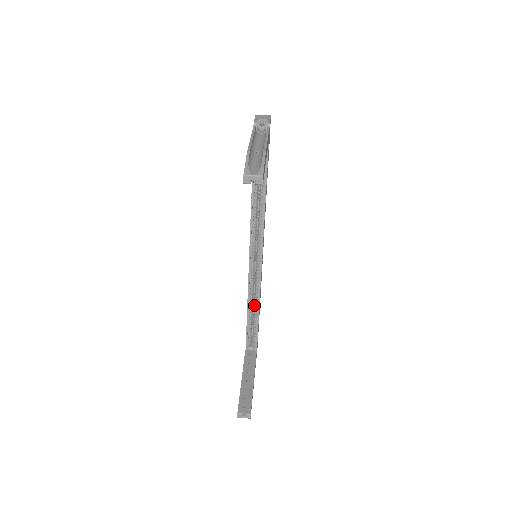
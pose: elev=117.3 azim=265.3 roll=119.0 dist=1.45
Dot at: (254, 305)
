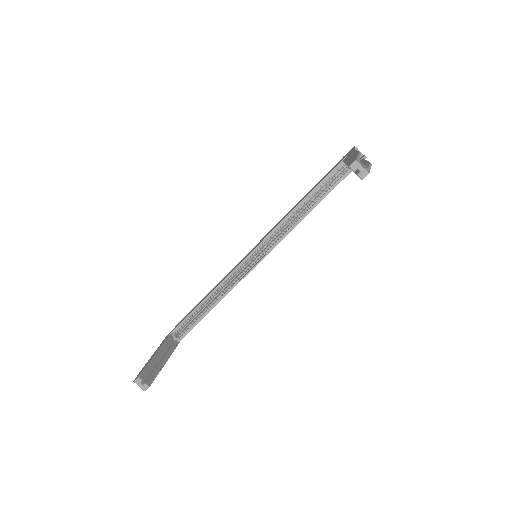
Dot at: (214, 298)
